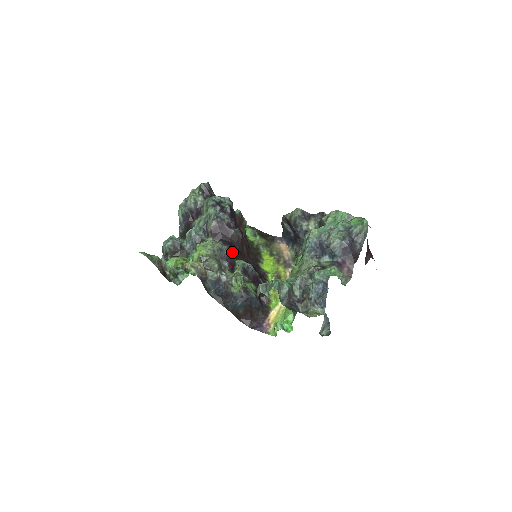
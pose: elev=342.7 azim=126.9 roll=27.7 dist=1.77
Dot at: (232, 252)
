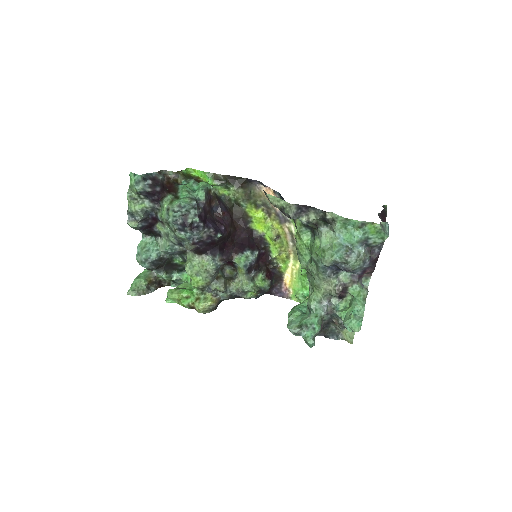
Dot at: (224, 251)
